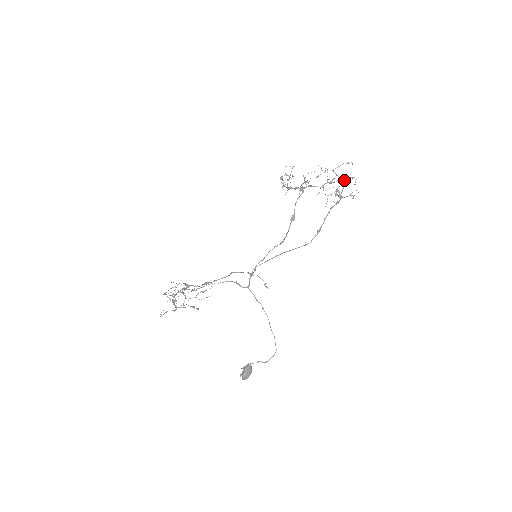
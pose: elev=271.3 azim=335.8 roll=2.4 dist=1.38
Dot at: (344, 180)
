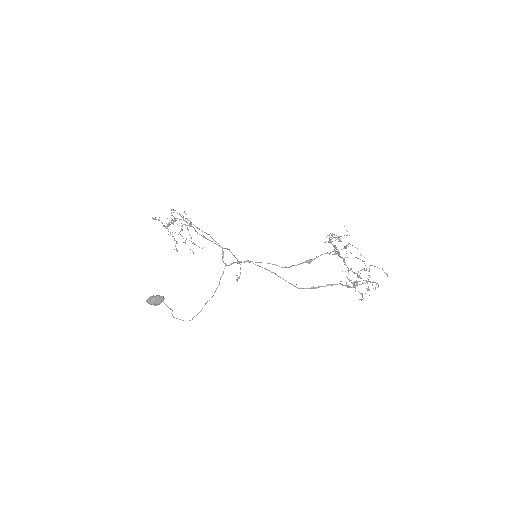
Dot at: occluded
